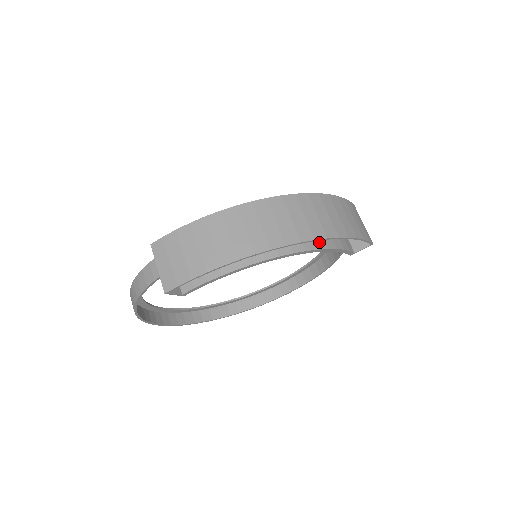
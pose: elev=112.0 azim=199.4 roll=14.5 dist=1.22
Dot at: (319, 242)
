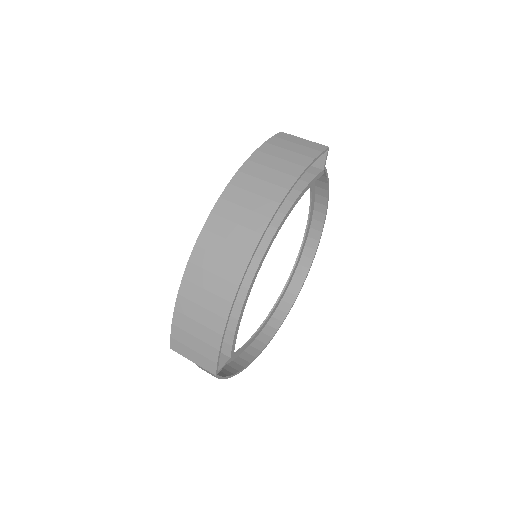
Dot at: (281, 206)
